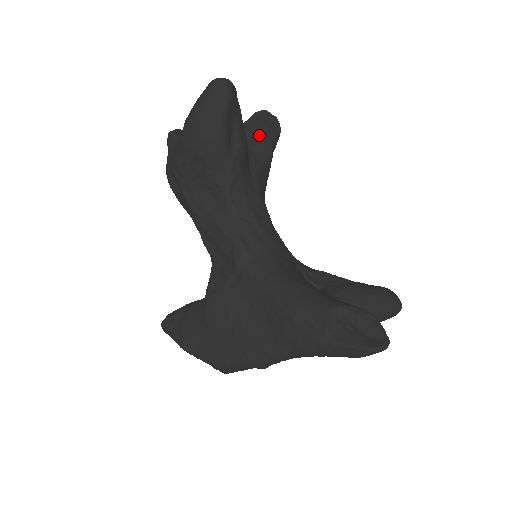
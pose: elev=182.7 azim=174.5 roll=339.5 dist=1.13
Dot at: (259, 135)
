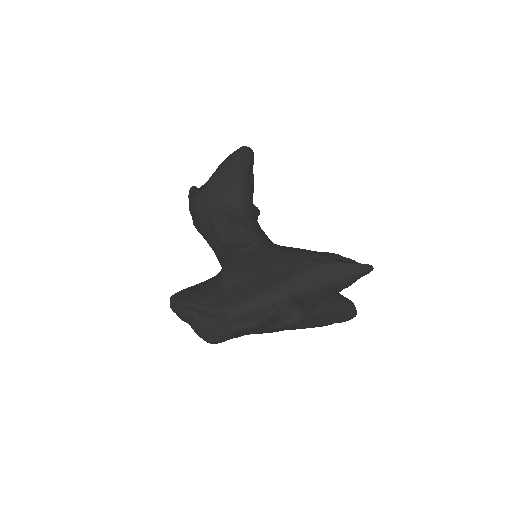
Dot at: occluded
